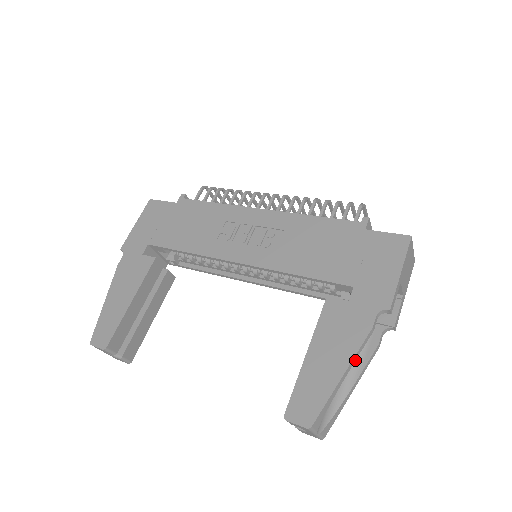
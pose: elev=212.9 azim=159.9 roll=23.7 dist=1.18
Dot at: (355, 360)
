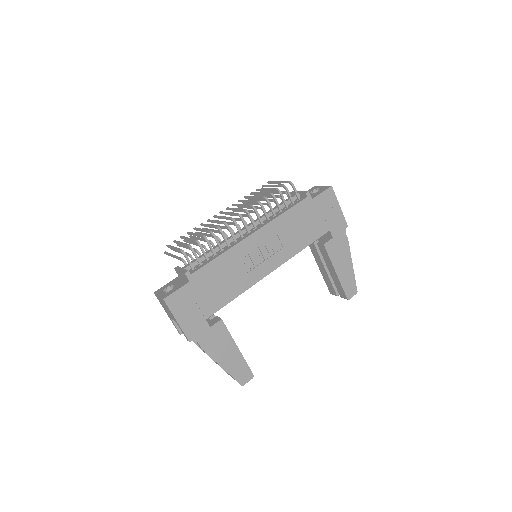
Dot at: (349, 256)
